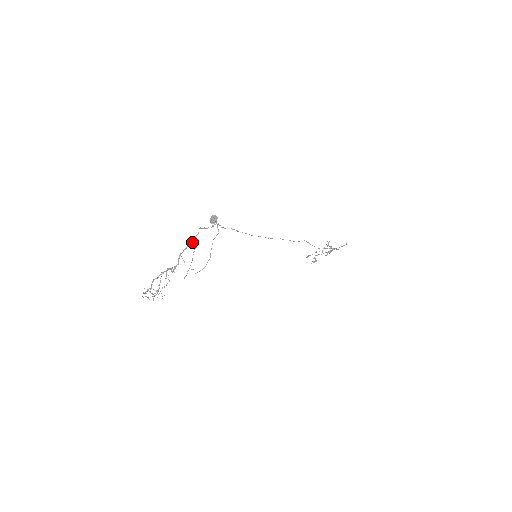
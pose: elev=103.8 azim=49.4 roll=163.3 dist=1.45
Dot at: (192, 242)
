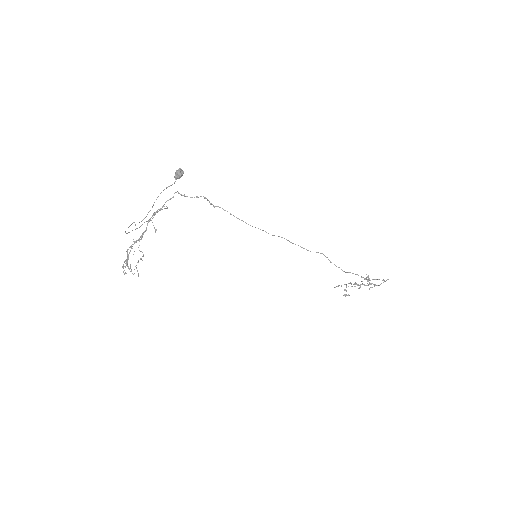
Dot at: (163, 205)
